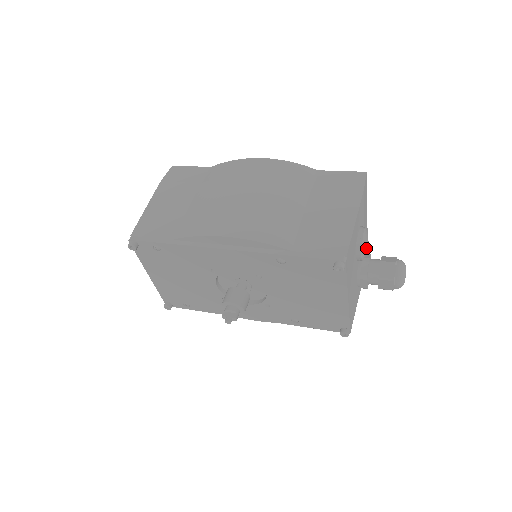
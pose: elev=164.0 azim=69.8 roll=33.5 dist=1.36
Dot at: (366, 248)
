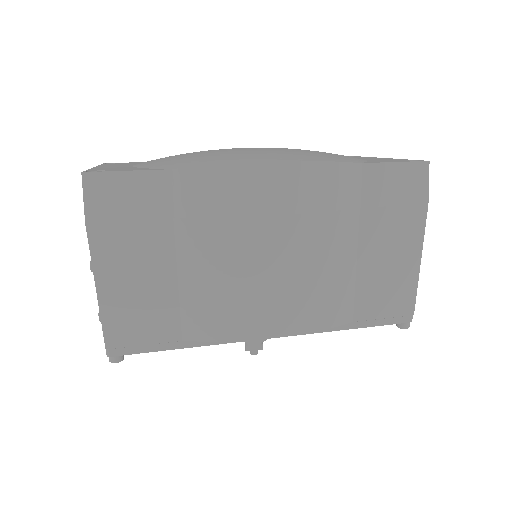
Dot at: occluded
